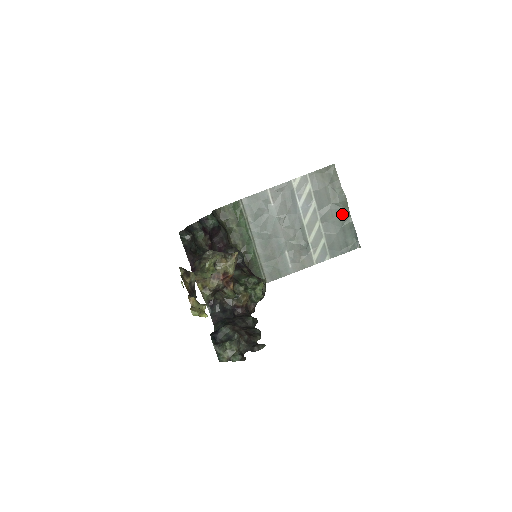
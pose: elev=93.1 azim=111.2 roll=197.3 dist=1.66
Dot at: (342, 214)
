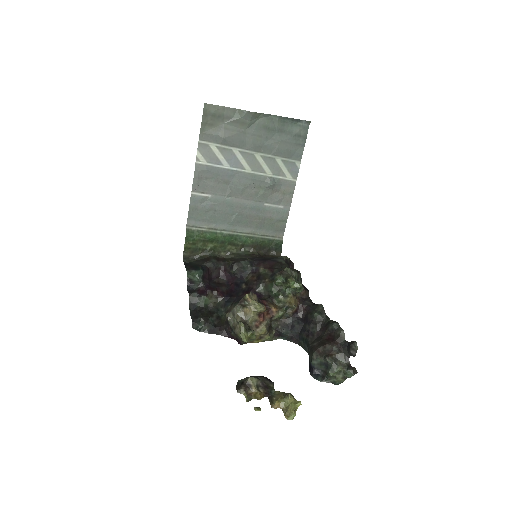
Dot at: (264, 124)
